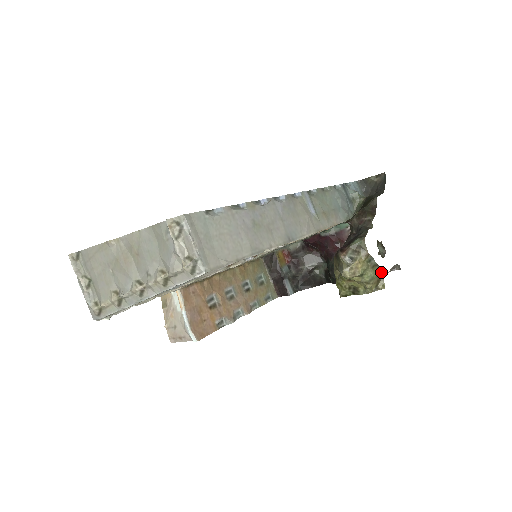
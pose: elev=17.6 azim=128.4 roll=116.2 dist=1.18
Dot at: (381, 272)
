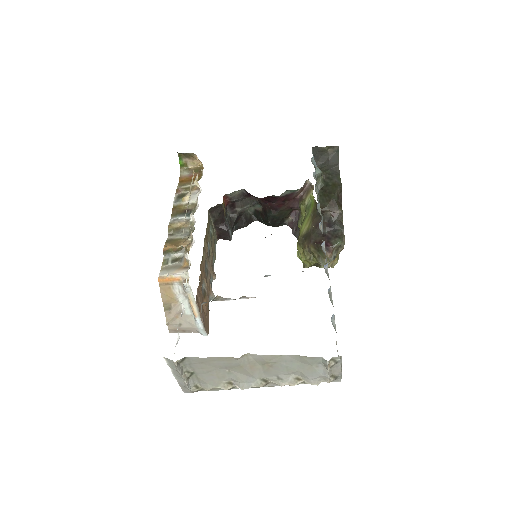
Dot at: occluded
